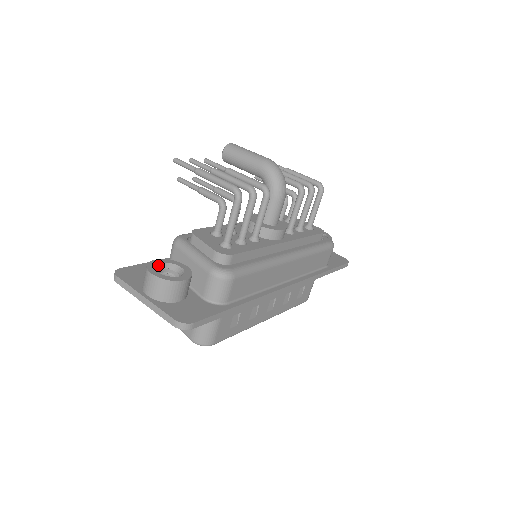
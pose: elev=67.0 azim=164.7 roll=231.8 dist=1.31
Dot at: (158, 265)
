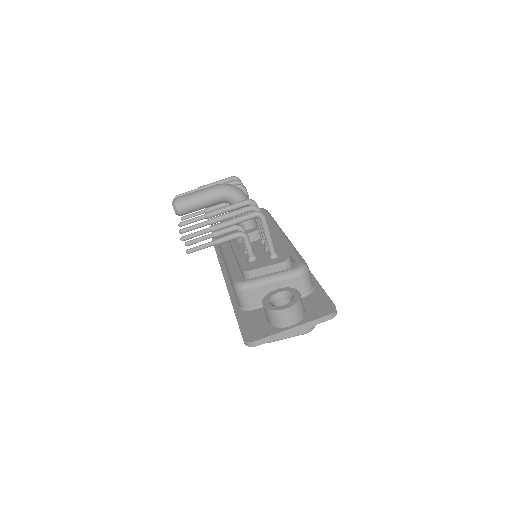
Dot at: (271, 305)
